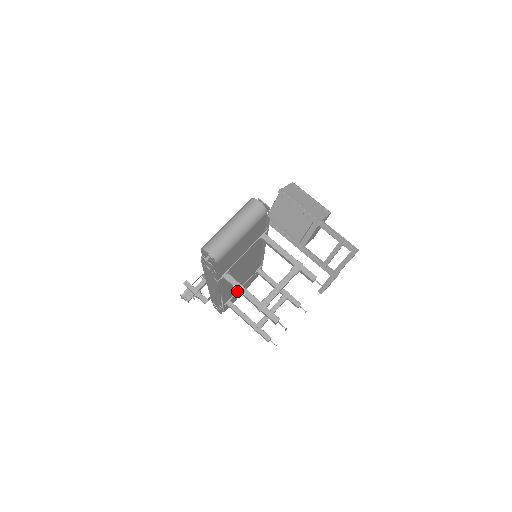
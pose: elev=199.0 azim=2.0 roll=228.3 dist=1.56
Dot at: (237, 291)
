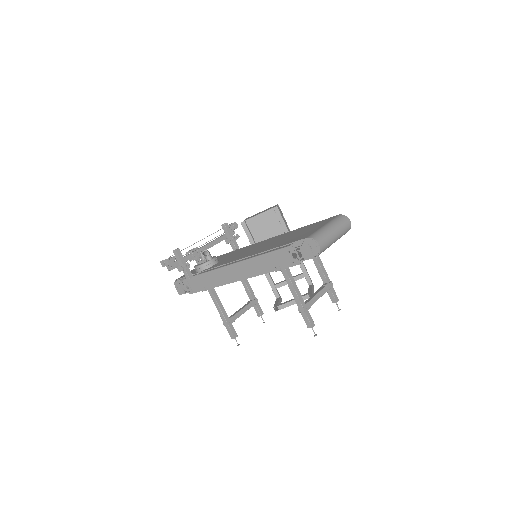
Dot at: occluded
